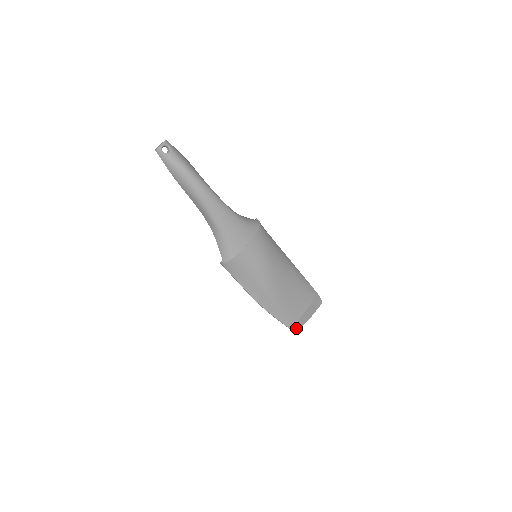
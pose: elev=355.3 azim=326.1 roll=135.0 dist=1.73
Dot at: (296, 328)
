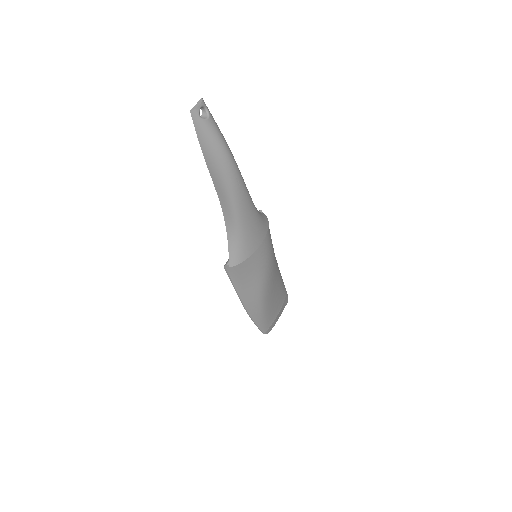
Dot at: (268, 332)
